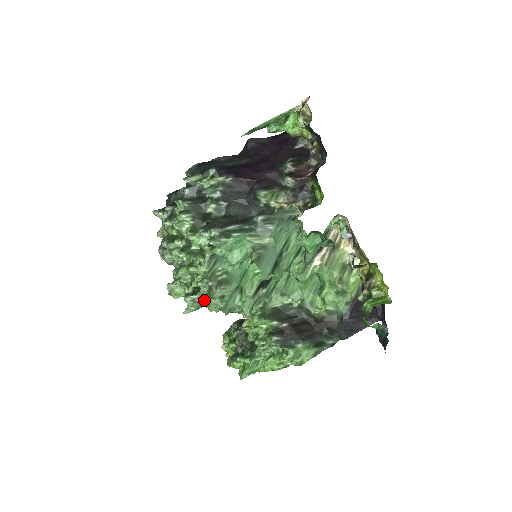
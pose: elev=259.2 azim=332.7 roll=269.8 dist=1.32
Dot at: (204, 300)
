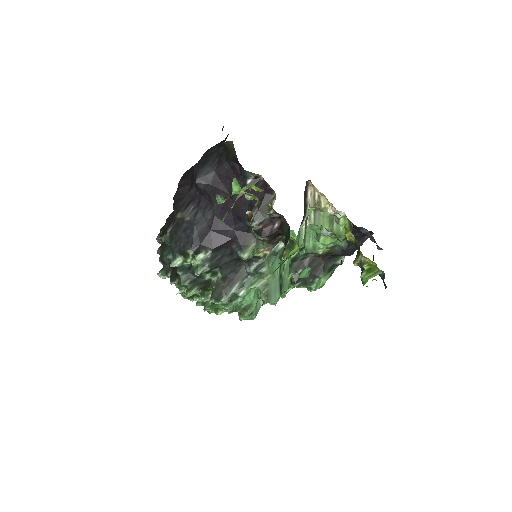
Dot at: occluded
